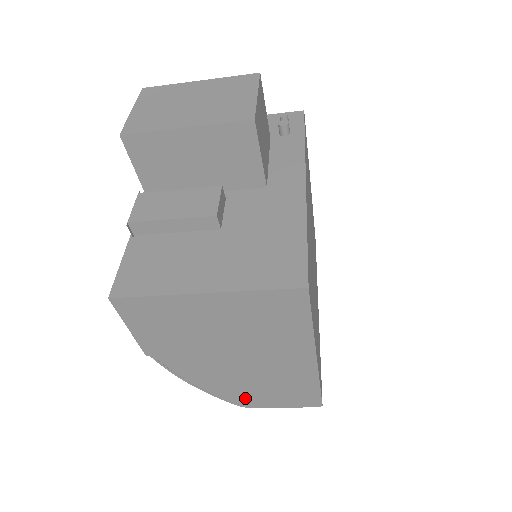
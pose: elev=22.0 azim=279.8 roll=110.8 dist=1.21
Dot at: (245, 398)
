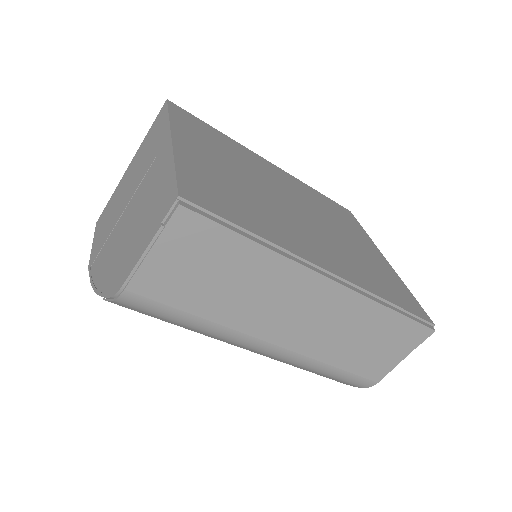
Dot at: (121, 271)
